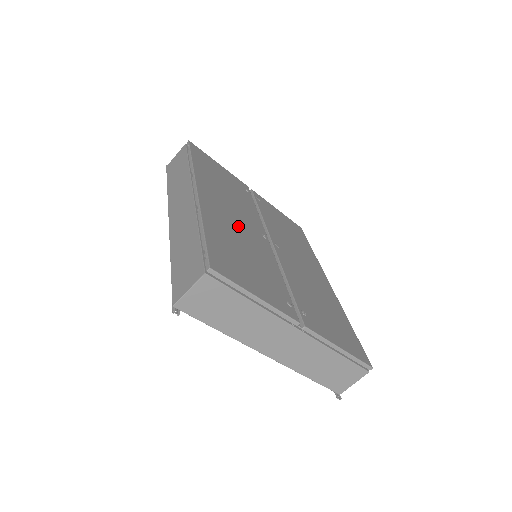
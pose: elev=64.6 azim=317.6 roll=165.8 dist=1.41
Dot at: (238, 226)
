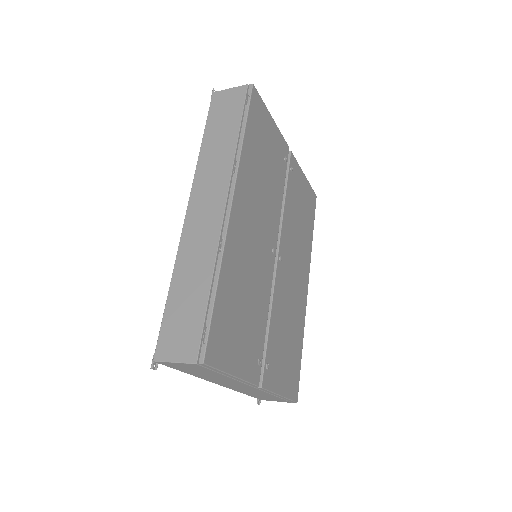
Dot at: (253, 252)
